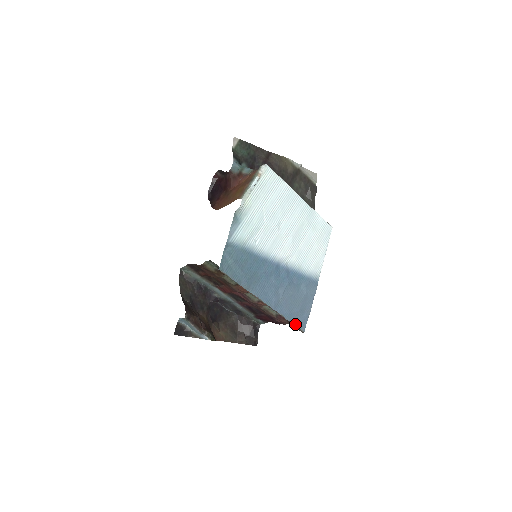
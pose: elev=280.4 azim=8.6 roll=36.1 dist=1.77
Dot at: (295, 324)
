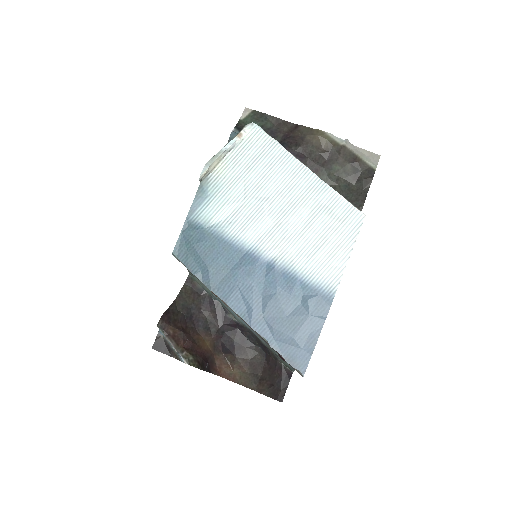
Dot at: (287, 358)
